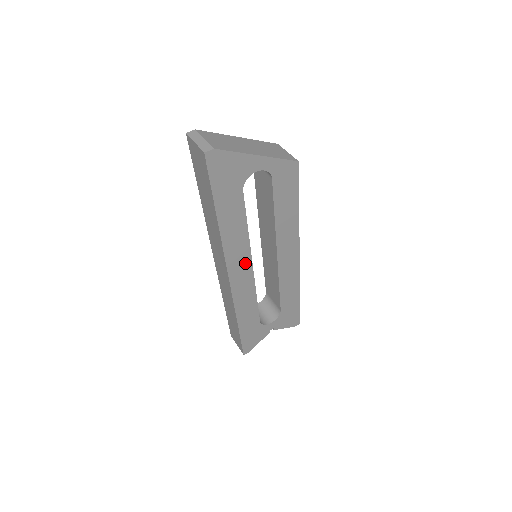
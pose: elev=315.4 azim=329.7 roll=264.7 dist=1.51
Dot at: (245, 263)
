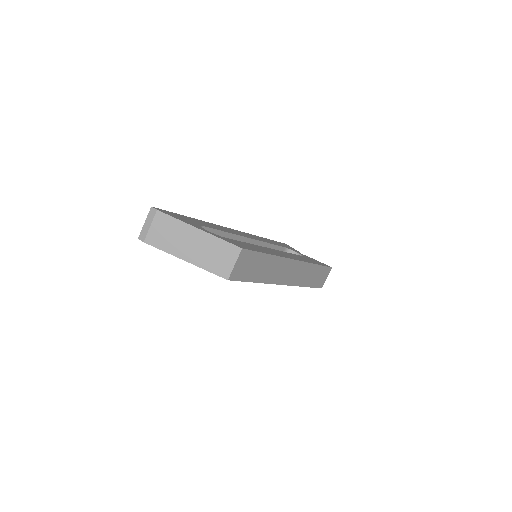
Dot at: occluded
